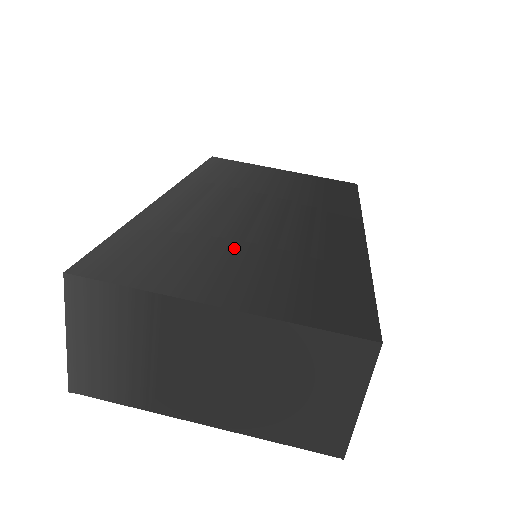
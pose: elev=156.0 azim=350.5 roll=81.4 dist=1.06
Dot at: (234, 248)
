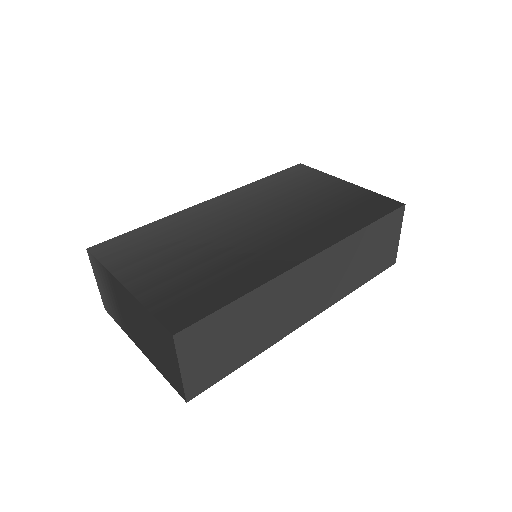
Dot at: (188, 251)
